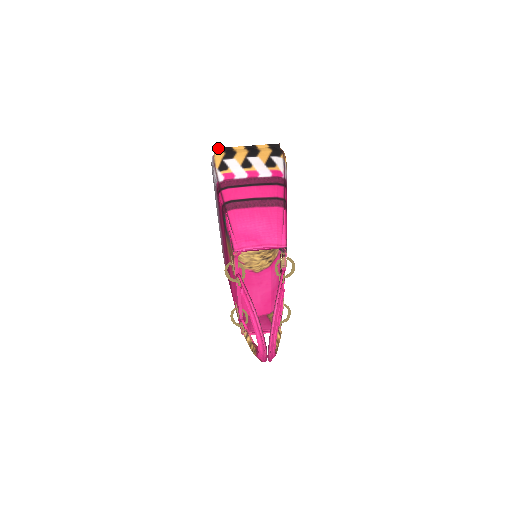
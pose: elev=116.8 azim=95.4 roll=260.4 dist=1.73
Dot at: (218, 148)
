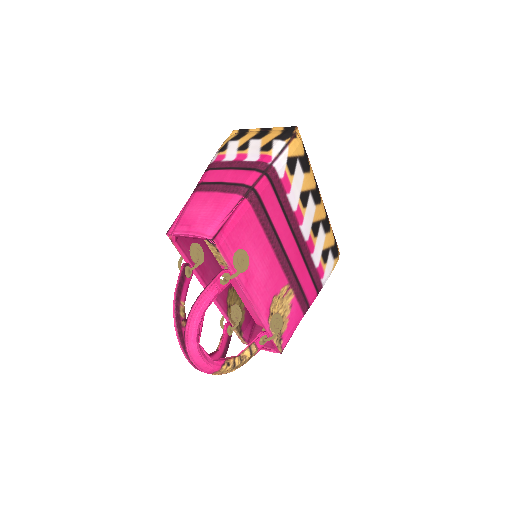
Dot at: (236, 130)
